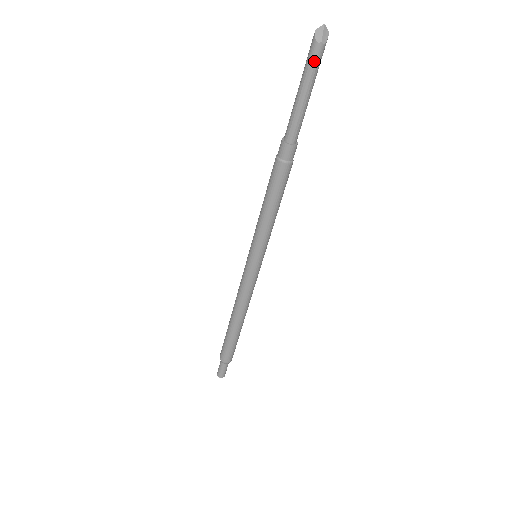
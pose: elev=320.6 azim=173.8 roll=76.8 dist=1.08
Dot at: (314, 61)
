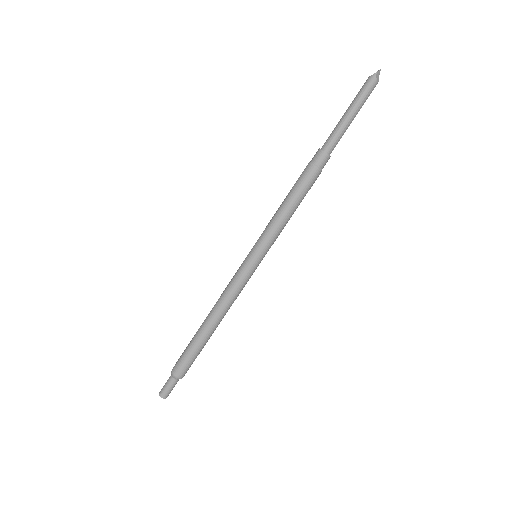
Dot at: (369, 94)
